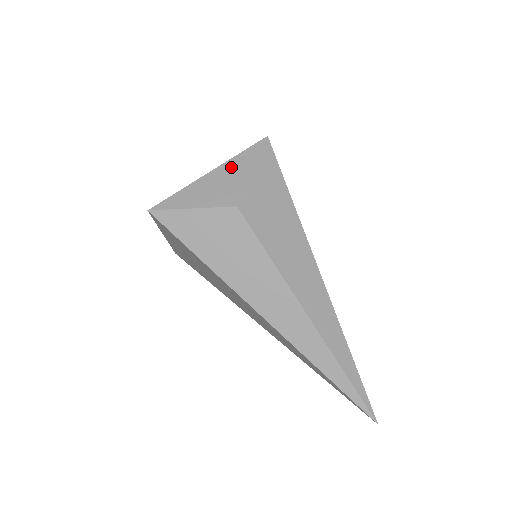
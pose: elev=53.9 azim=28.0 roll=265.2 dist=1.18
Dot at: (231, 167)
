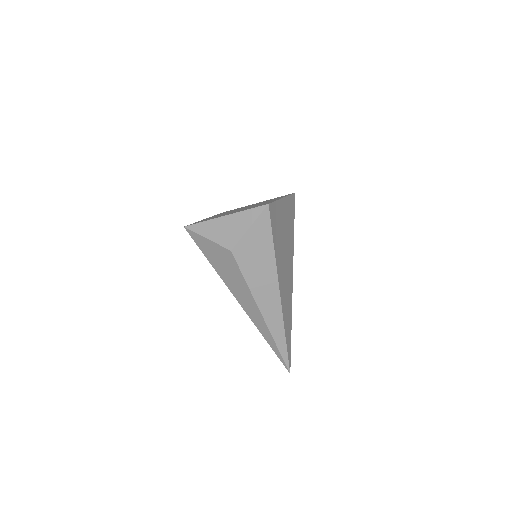
Dot at: (238, 219)
